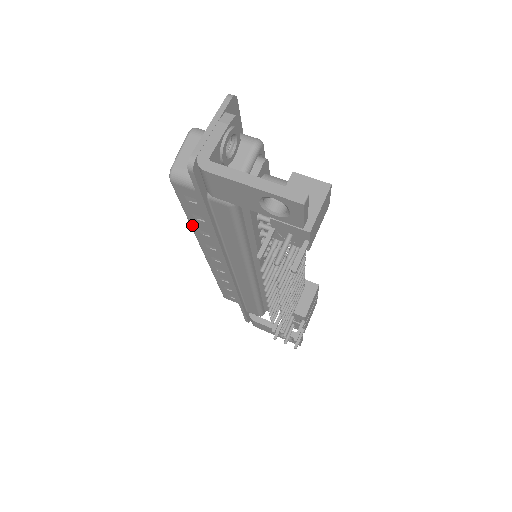
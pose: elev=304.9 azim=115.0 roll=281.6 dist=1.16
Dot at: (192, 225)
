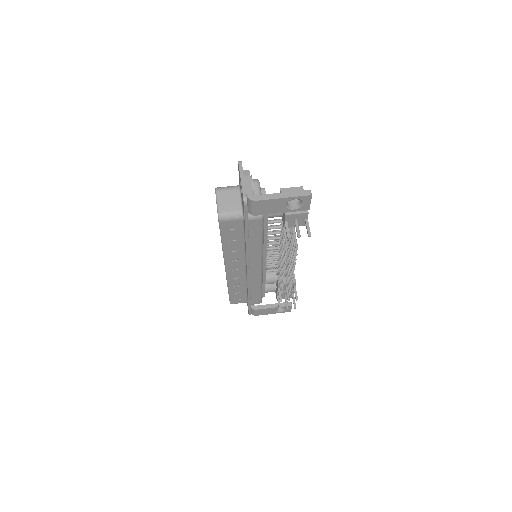
Dot at: (224, 248)
